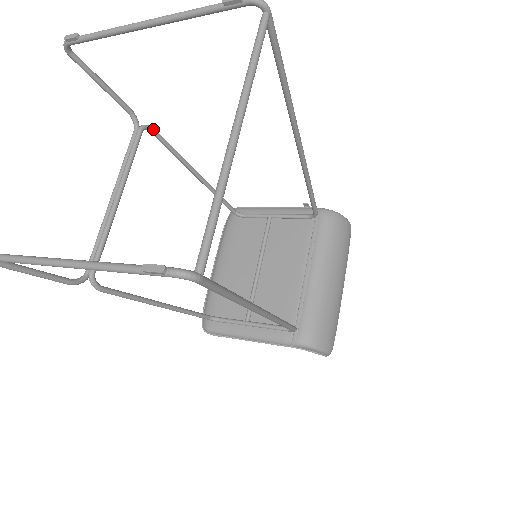
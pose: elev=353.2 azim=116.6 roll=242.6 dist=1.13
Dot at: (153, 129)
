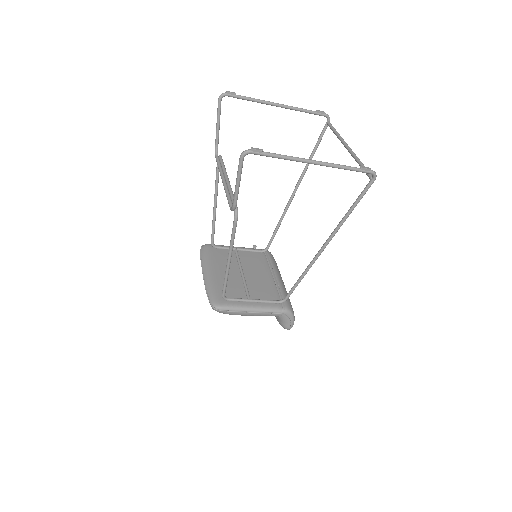
Dot at: occluded
